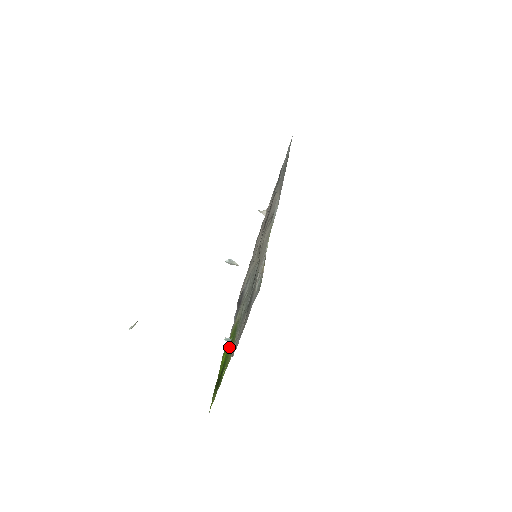
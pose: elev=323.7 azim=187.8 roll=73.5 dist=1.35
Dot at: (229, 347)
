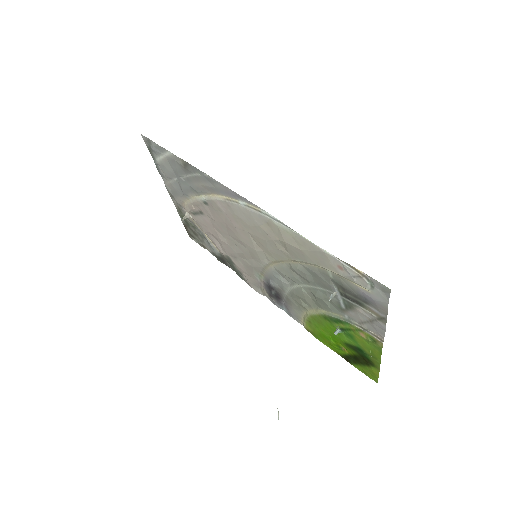
Dot at: (343, 335)
